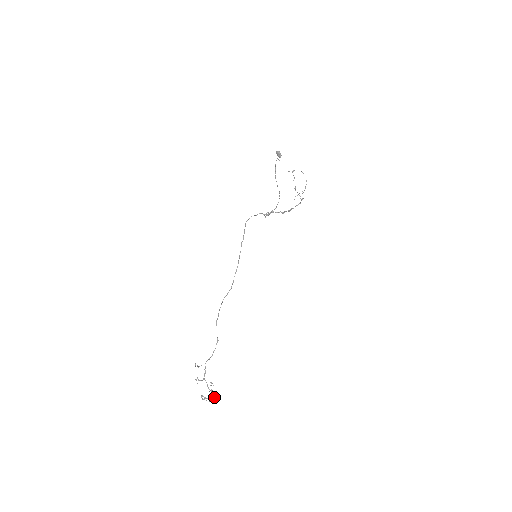
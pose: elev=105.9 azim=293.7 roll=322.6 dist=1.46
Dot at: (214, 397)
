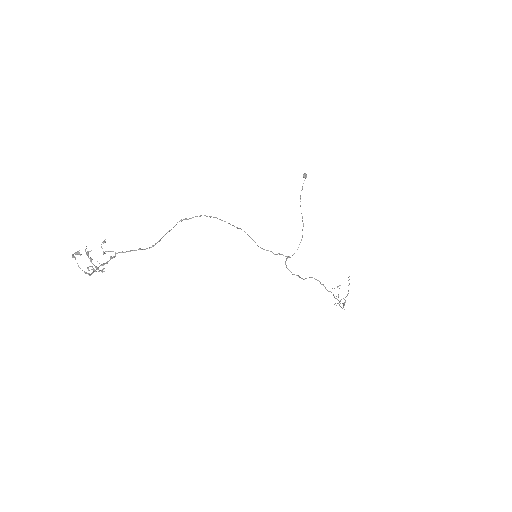
Dot at: (89, 273)
